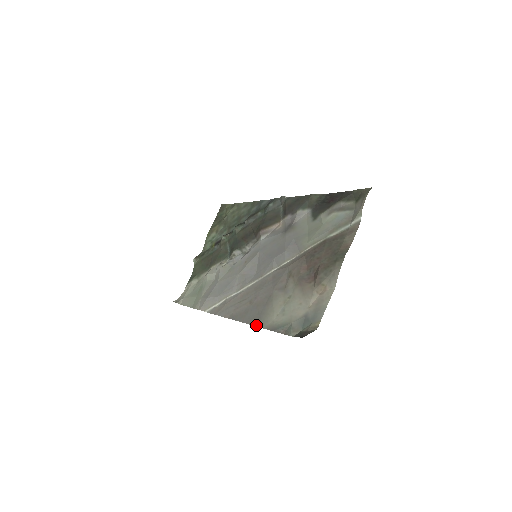
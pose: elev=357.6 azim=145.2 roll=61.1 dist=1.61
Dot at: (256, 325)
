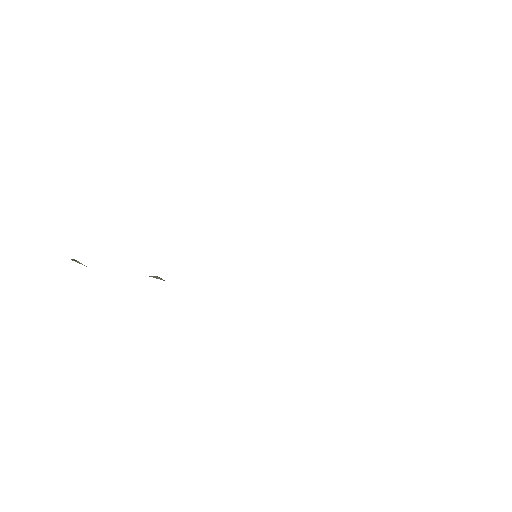
Dot at: occluded
